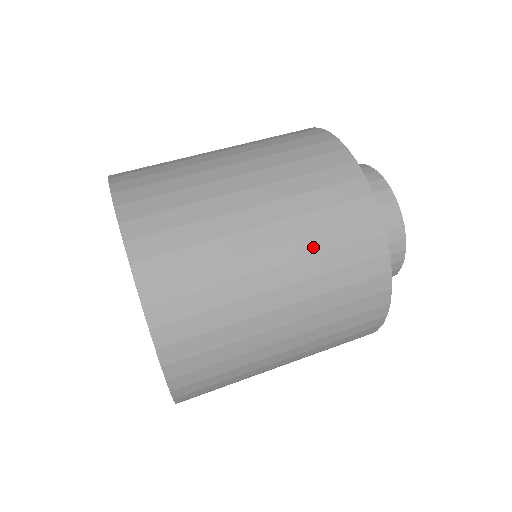
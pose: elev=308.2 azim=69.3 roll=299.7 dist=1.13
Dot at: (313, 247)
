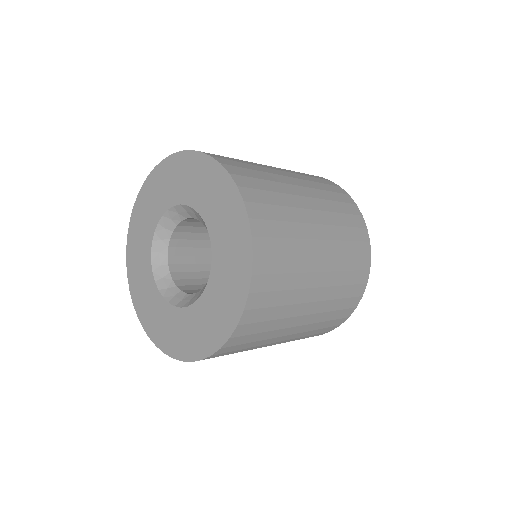
Dot at: (341, 250)
